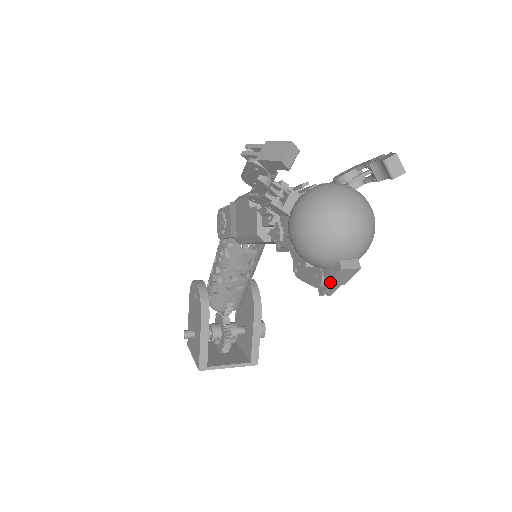
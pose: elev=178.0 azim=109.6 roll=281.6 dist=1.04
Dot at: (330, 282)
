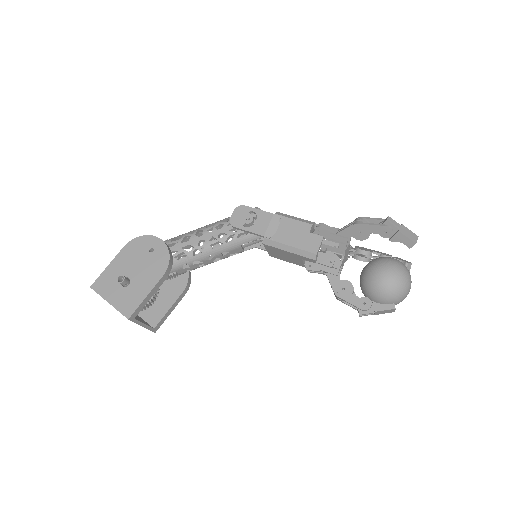
Dot at: (378, 311)
